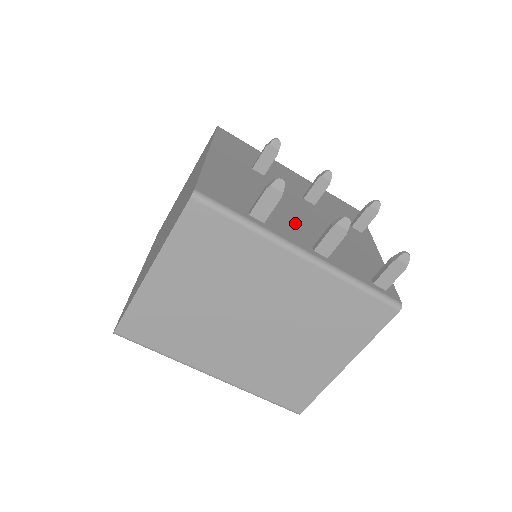
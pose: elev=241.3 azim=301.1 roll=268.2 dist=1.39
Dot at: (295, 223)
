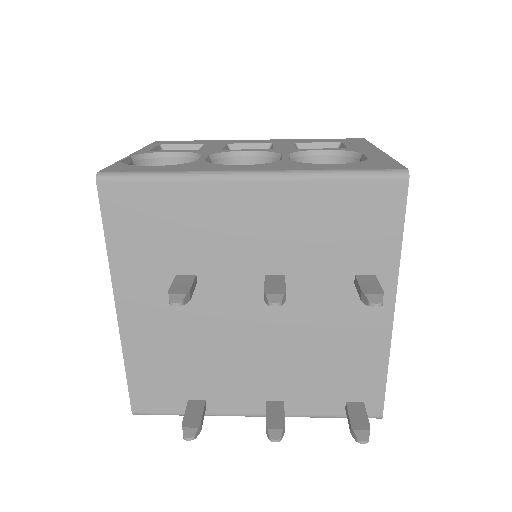
Dot at: (245, 371)
